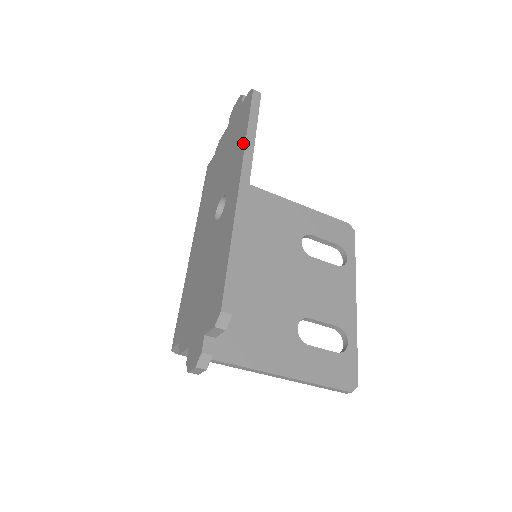
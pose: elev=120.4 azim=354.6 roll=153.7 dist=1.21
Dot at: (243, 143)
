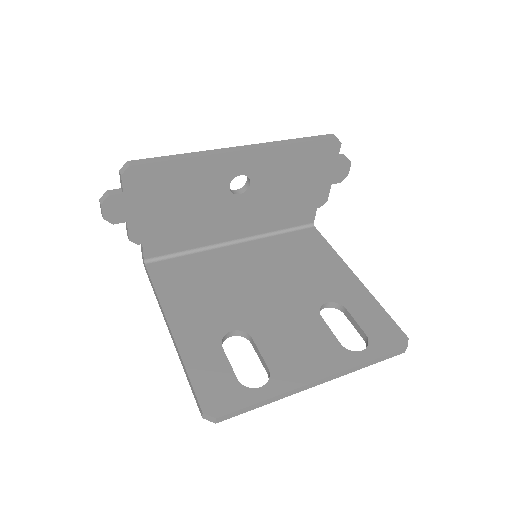
Dot at: occluded
